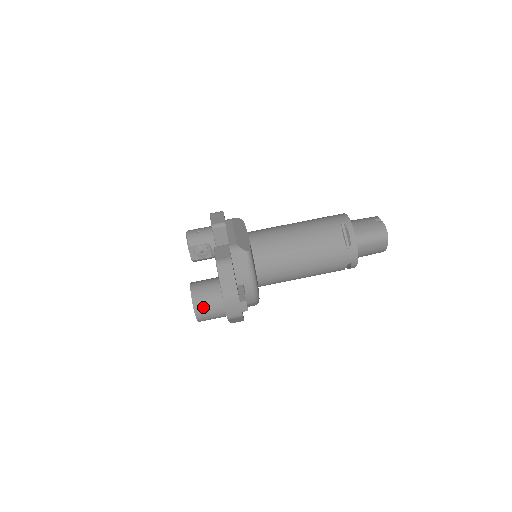
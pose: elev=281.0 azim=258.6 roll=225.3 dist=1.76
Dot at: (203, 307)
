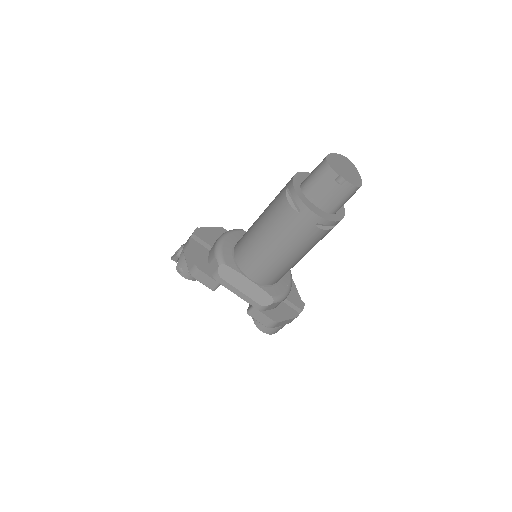
Dot at: occluded
